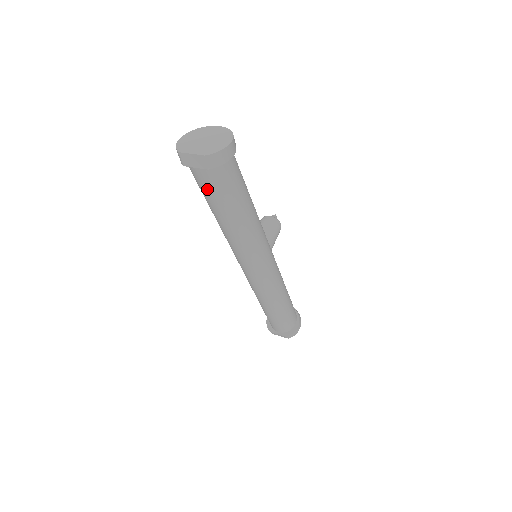
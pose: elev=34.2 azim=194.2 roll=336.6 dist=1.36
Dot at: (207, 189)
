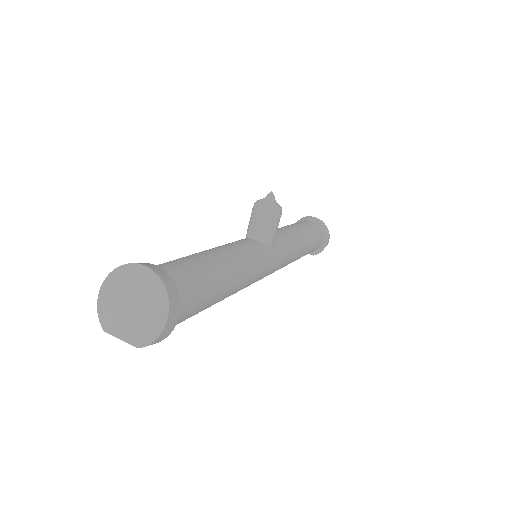
Dot at: occluded
